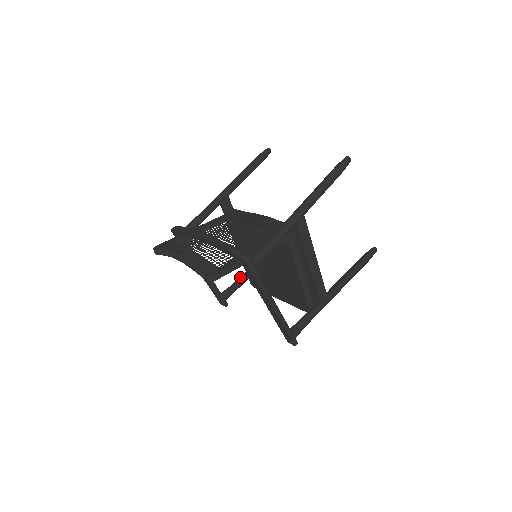
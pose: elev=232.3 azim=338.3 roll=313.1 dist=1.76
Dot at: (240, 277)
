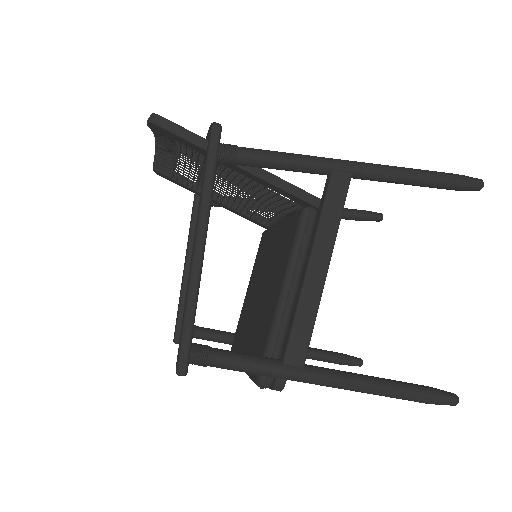
Dot at: occluded
